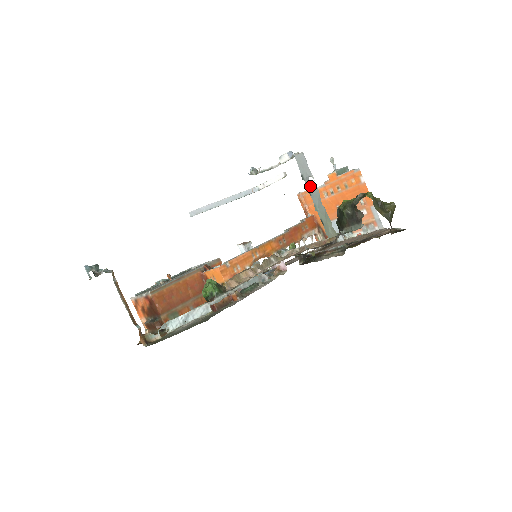
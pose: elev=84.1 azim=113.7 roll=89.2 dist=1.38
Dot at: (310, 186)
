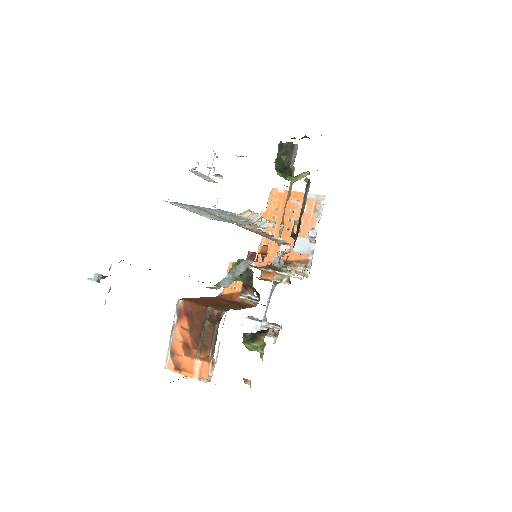
Dot at: occluded
